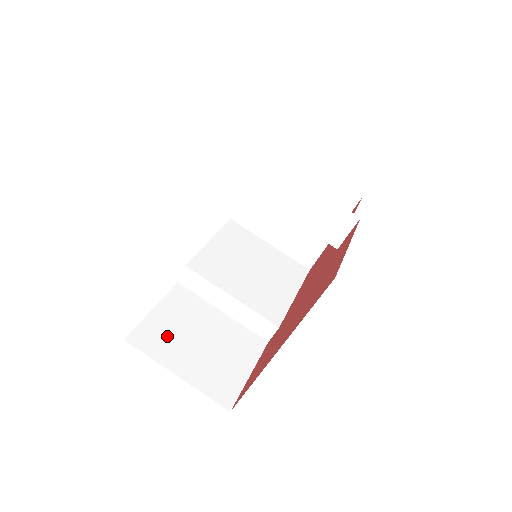
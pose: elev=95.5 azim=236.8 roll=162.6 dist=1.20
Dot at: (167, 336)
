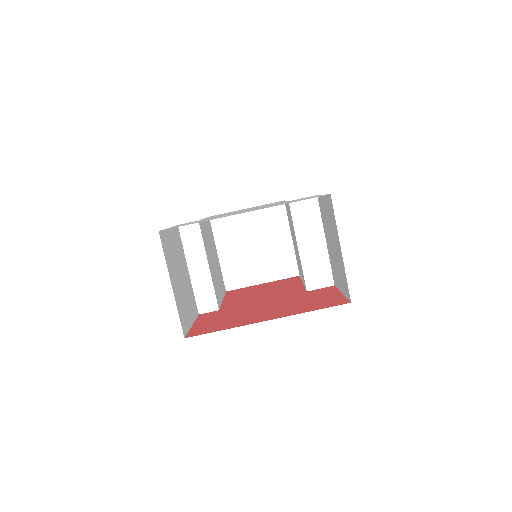
Dot at: (171, 254)
